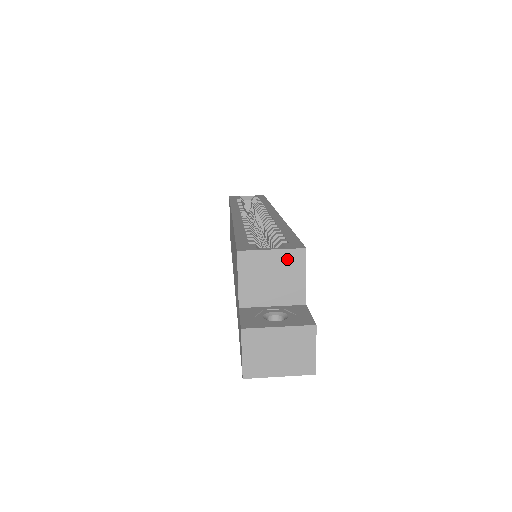
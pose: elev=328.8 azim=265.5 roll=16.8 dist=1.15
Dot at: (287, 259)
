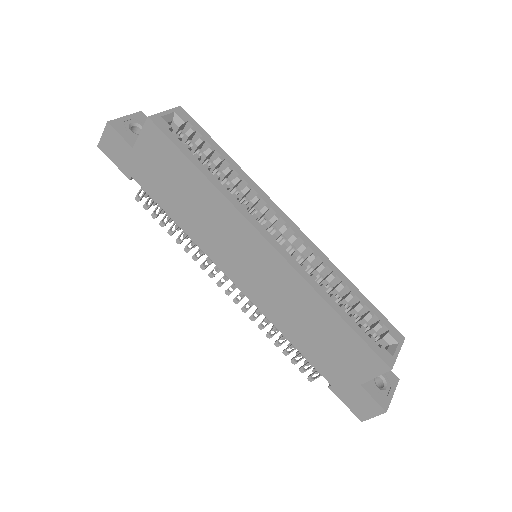
Dot at: occluded
